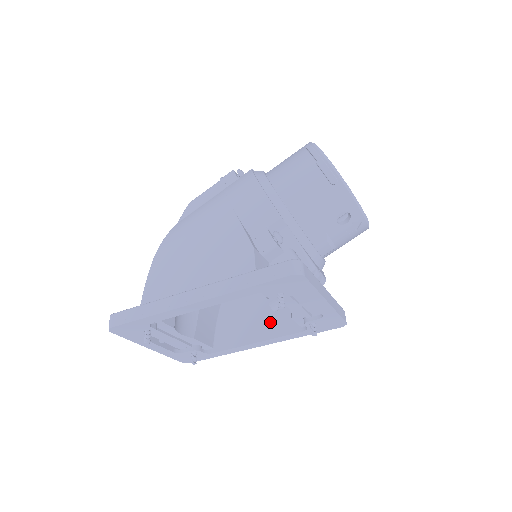
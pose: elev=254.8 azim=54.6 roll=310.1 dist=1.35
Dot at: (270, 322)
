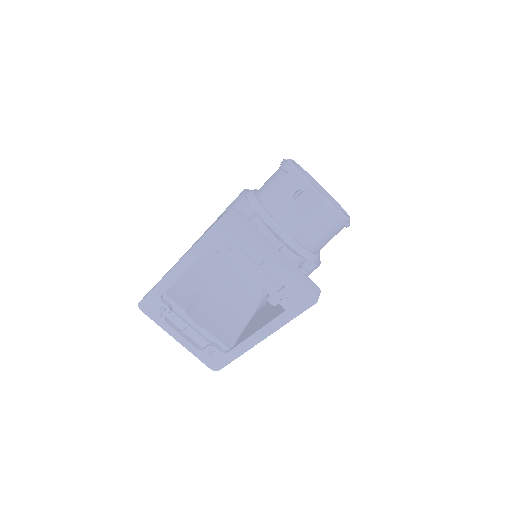
Dot at: (270, 317)
